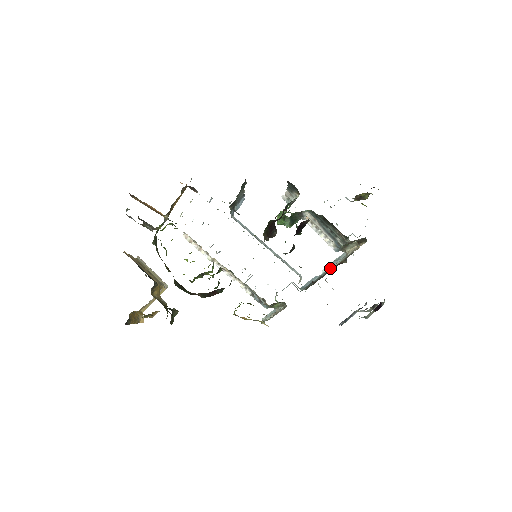
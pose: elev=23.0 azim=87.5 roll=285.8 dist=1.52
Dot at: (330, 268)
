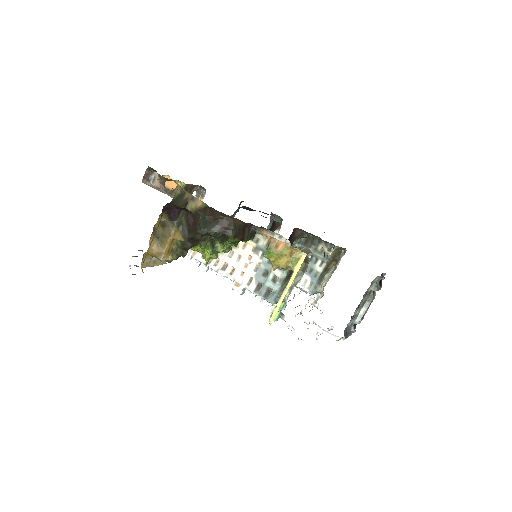
Dot at: occluded
